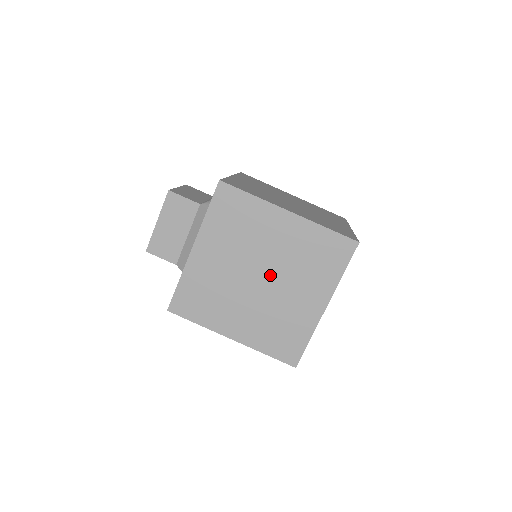
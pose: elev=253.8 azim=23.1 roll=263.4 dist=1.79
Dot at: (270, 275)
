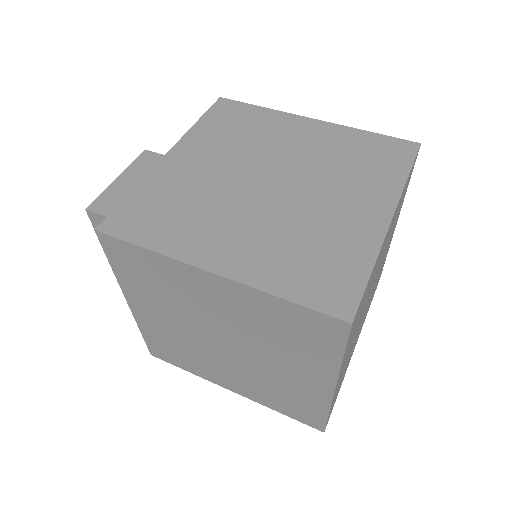
Dot at: (235, 343)
